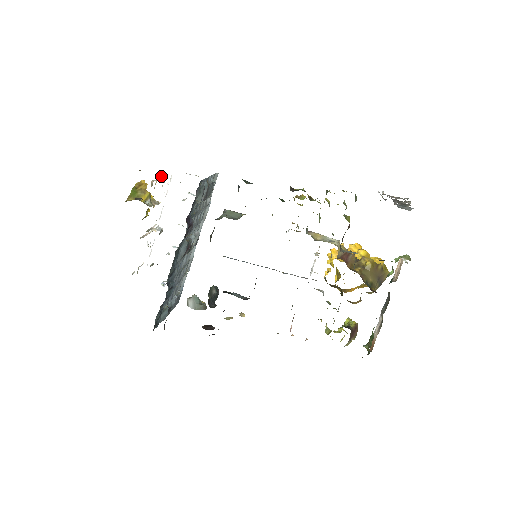
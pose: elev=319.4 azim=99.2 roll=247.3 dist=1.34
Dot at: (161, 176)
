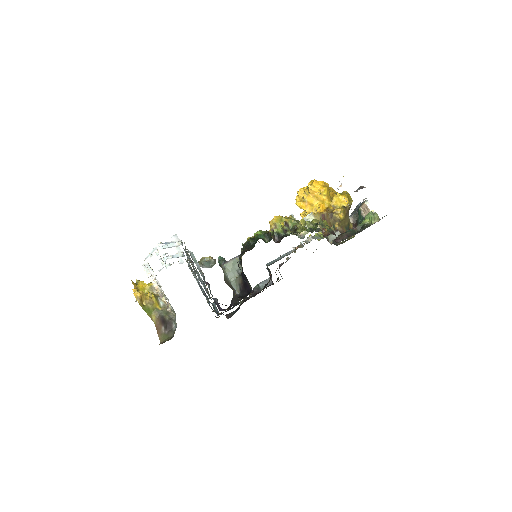
Dot at: occluded
